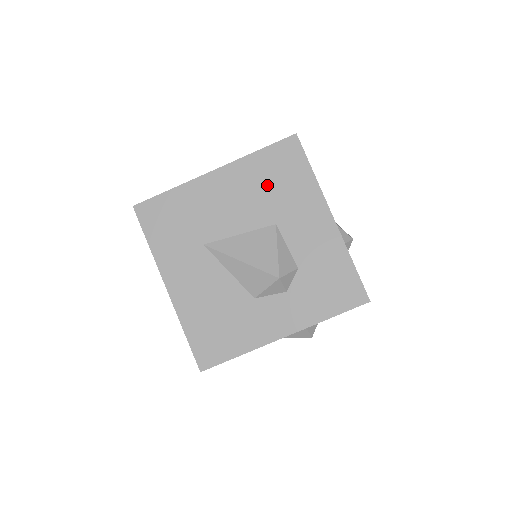
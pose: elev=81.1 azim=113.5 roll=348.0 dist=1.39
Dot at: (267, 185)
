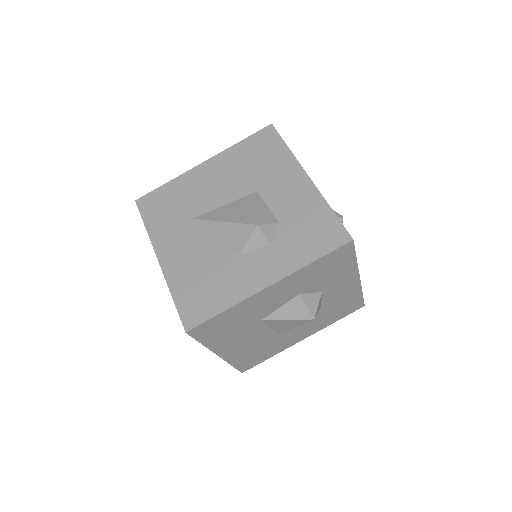
Dot at: (248, 164)
